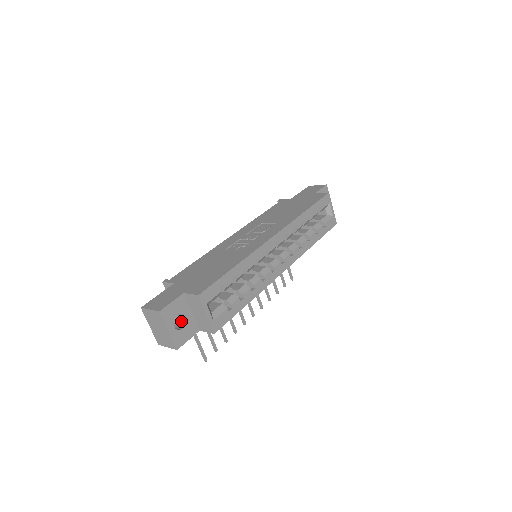
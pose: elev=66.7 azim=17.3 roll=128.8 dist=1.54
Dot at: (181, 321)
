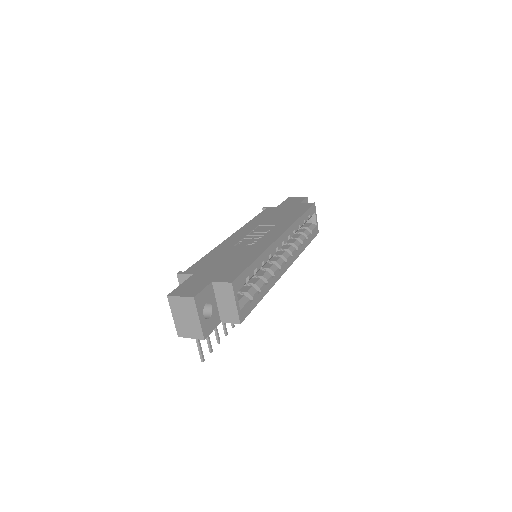
Dot at: (205, 311)
